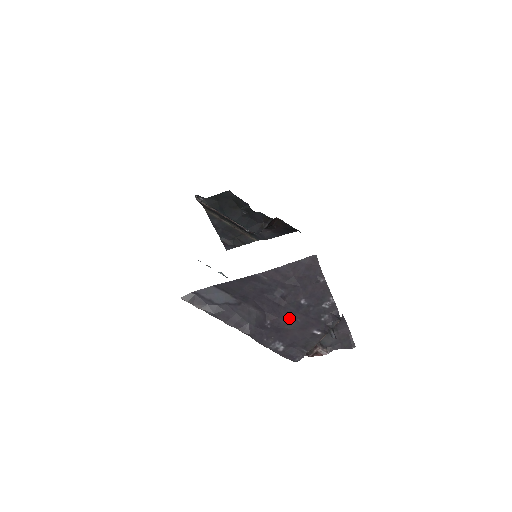
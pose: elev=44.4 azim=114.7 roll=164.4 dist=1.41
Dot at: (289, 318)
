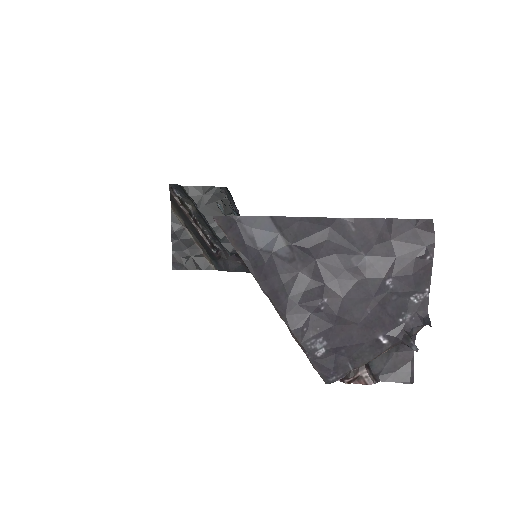
Dot at: (357, 303)
